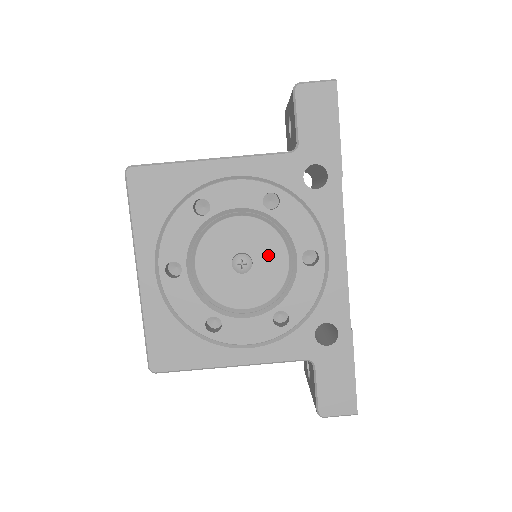
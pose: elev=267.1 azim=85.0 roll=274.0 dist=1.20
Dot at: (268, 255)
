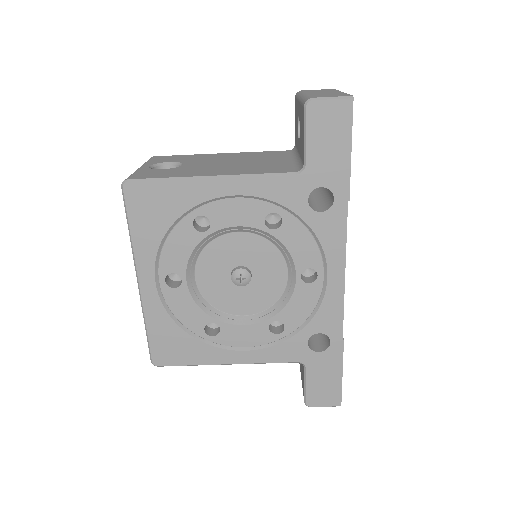
Dot at: (267, 269)
